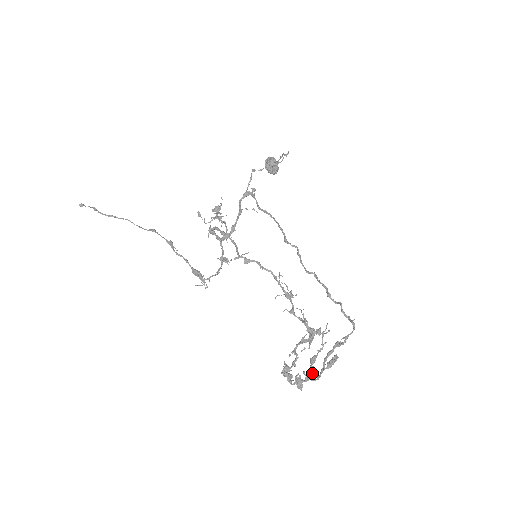
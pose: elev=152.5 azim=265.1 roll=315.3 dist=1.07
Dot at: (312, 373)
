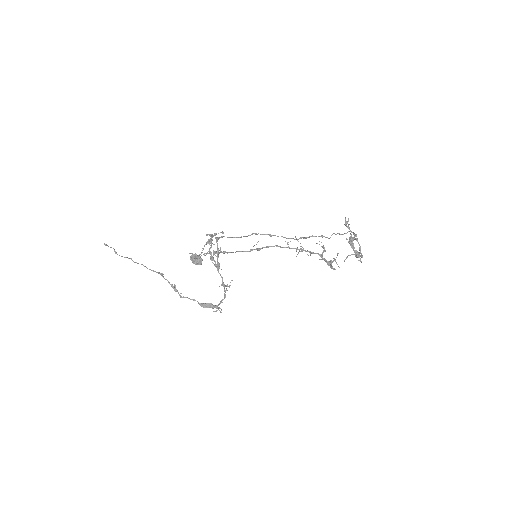
Dot at: occluded
